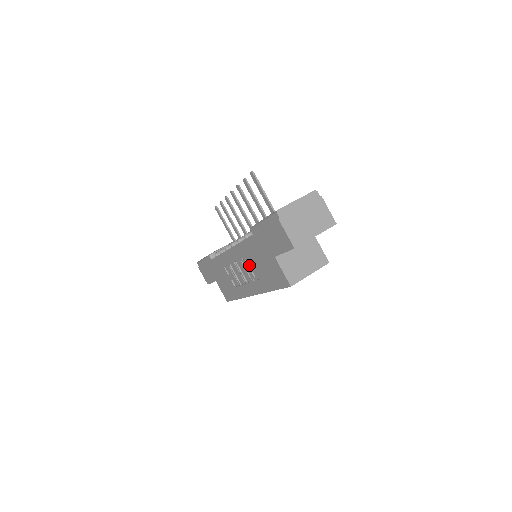
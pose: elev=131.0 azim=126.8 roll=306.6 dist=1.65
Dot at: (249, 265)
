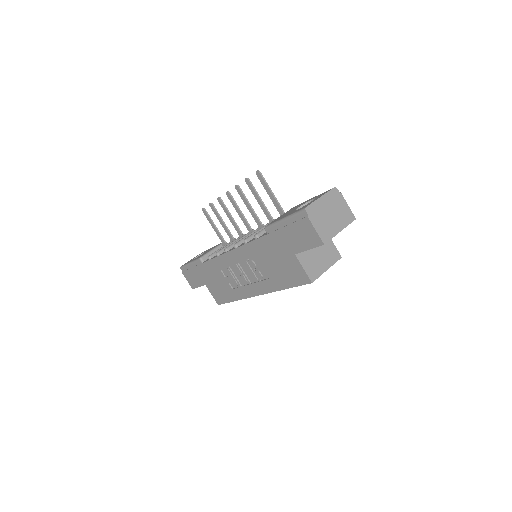
Dot at: (256, 265)
